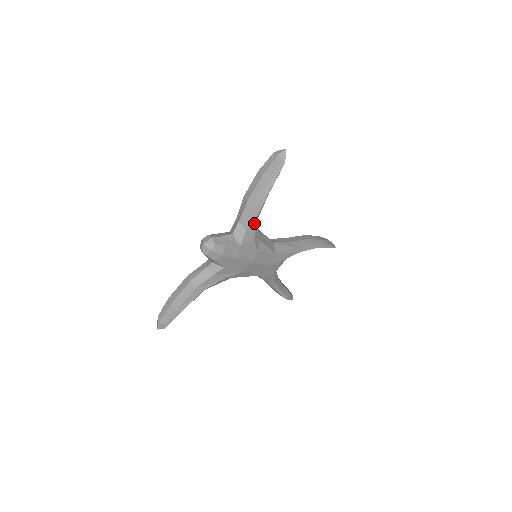
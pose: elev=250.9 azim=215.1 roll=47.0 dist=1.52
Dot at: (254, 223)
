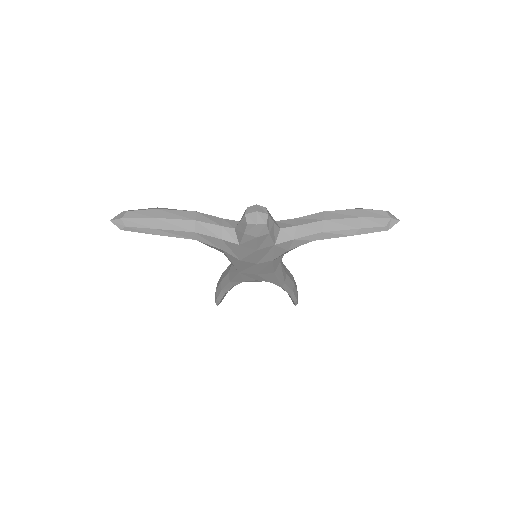
Dot at: (306, 241)
